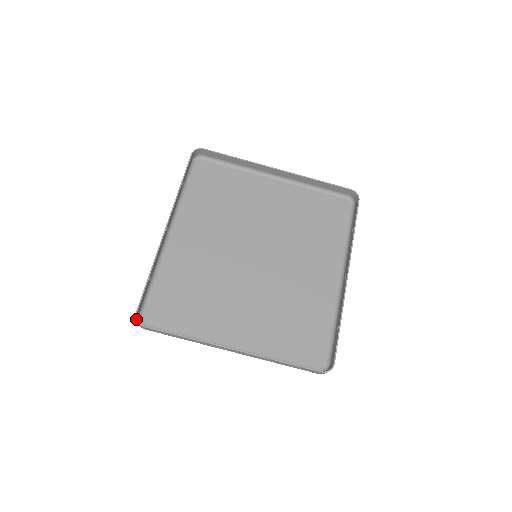
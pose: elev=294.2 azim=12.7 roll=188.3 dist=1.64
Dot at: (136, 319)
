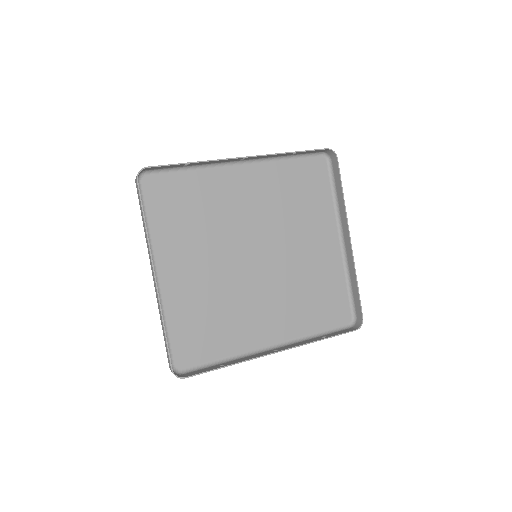
Dot at: (141, 170)
